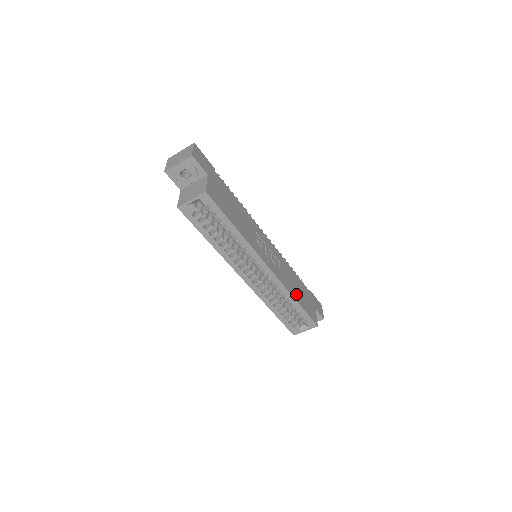
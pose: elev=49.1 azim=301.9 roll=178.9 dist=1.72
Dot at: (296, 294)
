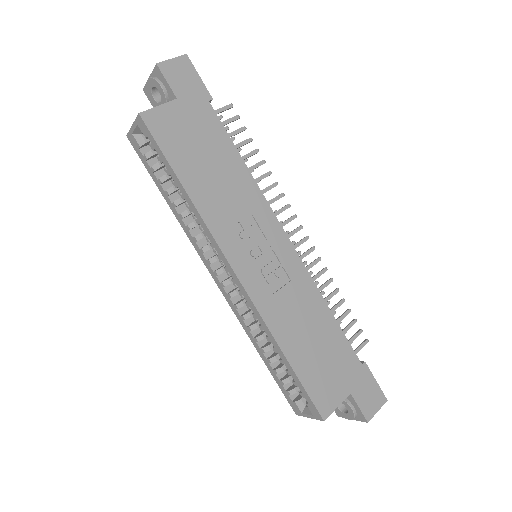
Dot at: (295, 344)
